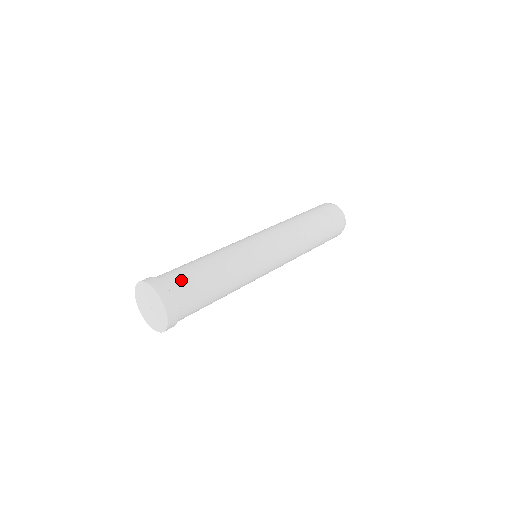
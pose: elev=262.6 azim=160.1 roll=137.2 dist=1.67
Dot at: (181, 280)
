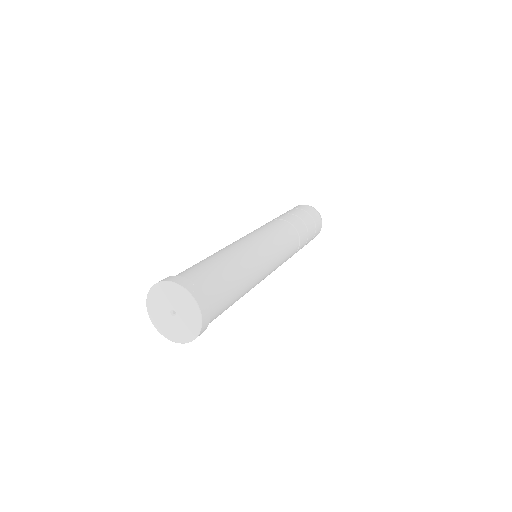
Dot at: (220, 304)
